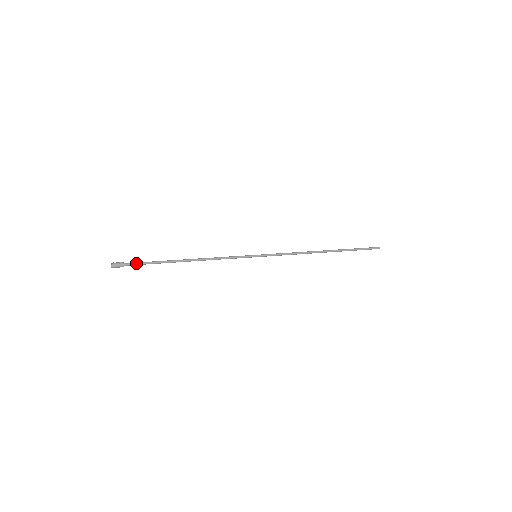
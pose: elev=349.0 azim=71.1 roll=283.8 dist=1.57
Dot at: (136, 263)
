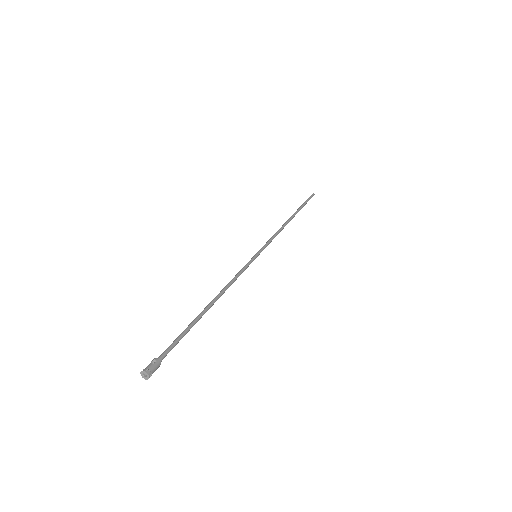
Dot at: (170, 348)
